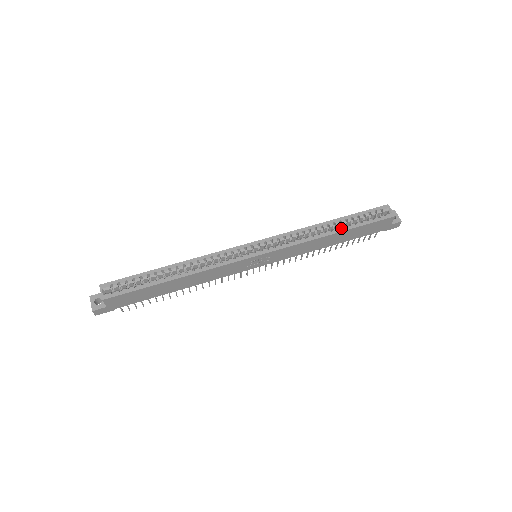
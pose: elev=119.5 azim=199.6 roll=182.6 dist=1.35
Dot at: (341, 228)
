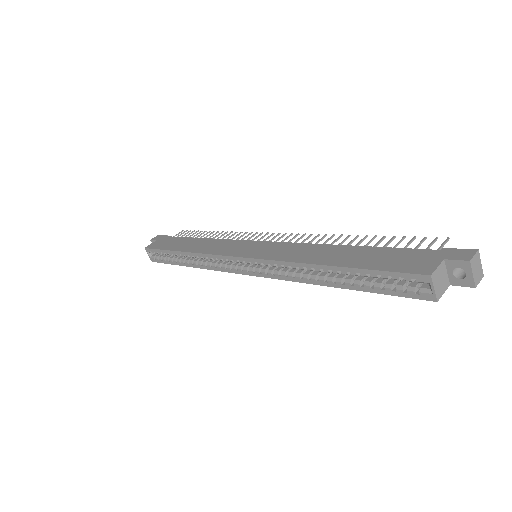
Dot at: (339, 283)
